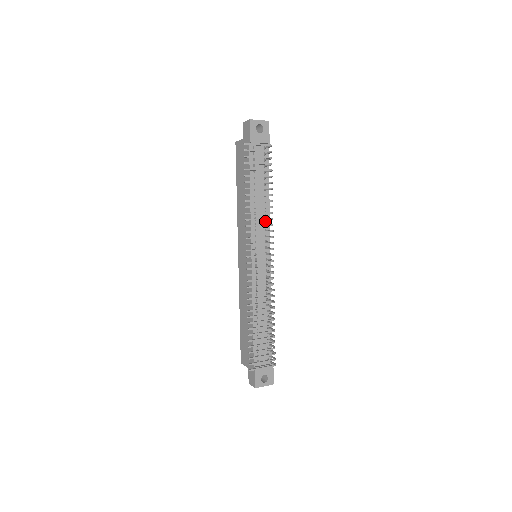
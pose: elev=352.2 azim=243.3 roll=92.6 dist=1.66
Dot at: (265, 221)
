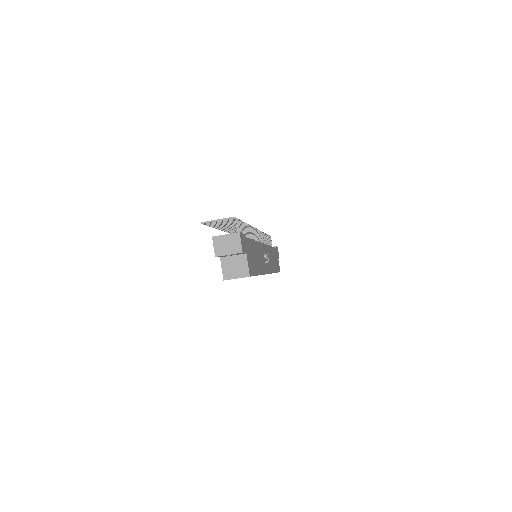
Dot at: occluded
